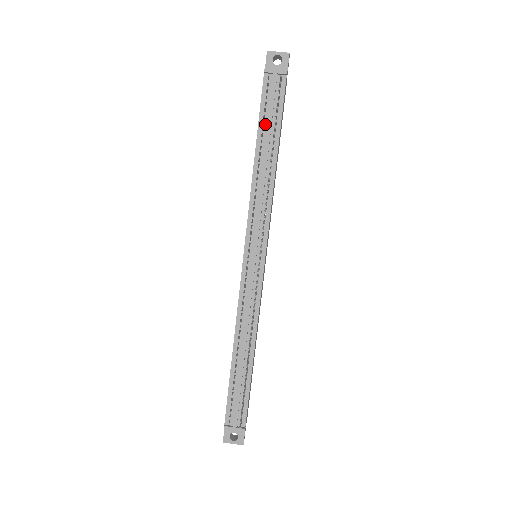
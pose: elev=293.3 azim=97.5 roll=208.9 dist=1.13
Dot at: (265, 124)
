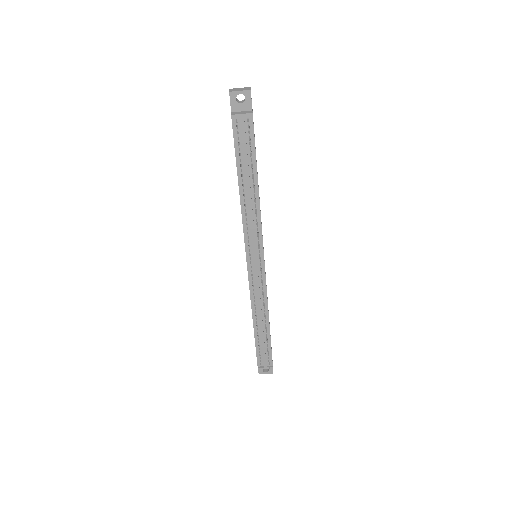
Dot at: (242, 161)
